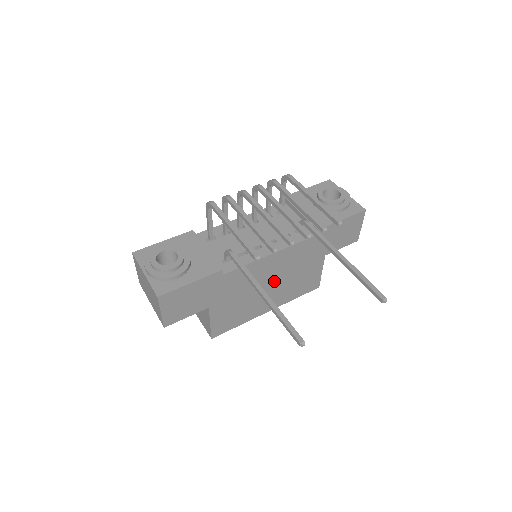
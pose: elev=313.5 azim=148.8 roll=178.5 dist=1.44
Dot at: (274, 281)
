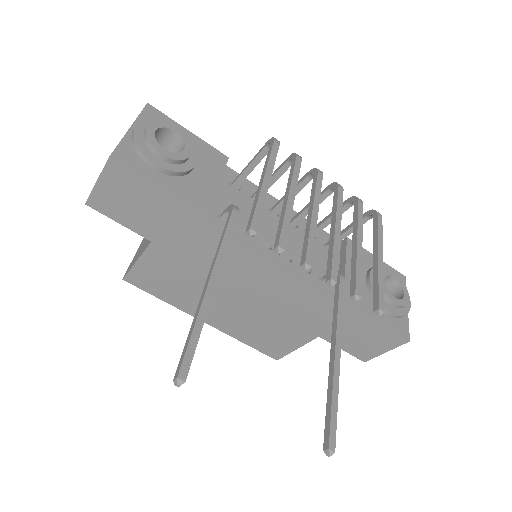
Dot at: (243, 298)
